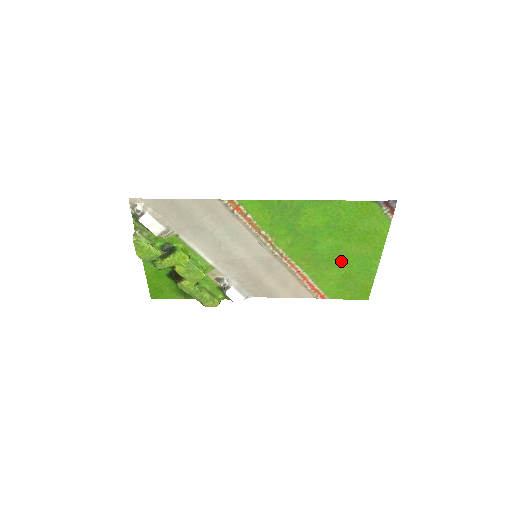
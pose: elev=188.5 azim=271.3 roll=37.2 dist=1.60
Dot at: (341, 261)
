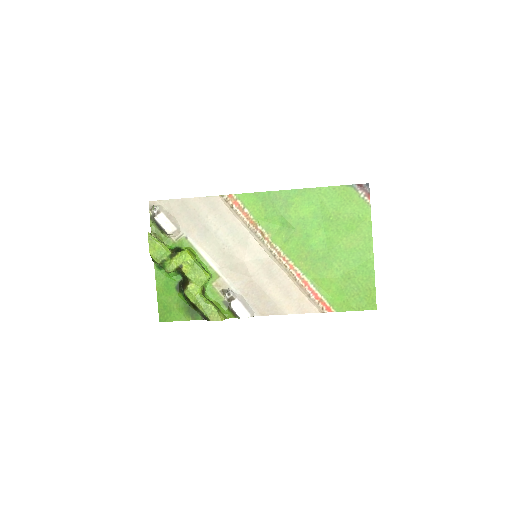
Dot at: (336, 258)
